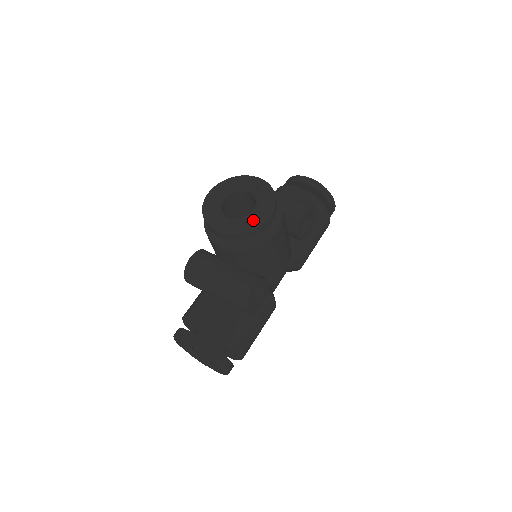
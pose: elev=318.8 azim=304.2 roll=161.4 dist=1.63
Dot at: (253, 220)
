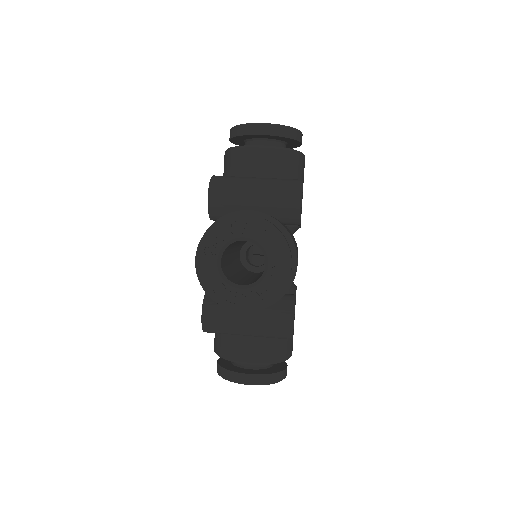
Dot at: (275, 282)
